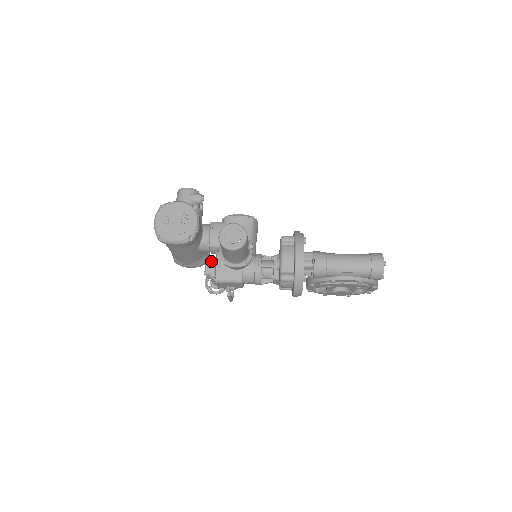
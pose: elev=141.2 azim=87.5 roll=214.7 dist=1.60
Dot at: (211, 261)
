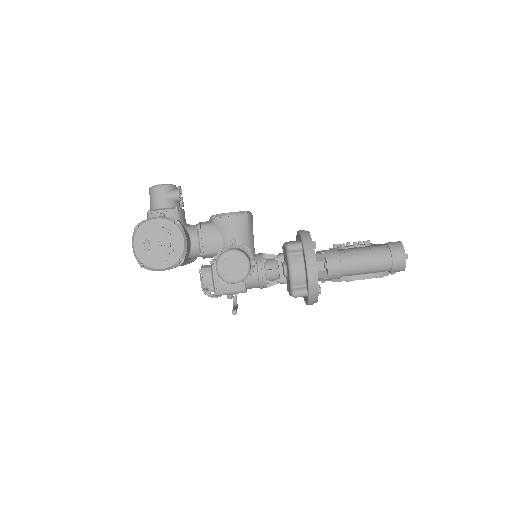
Dot at: (206, 273)
